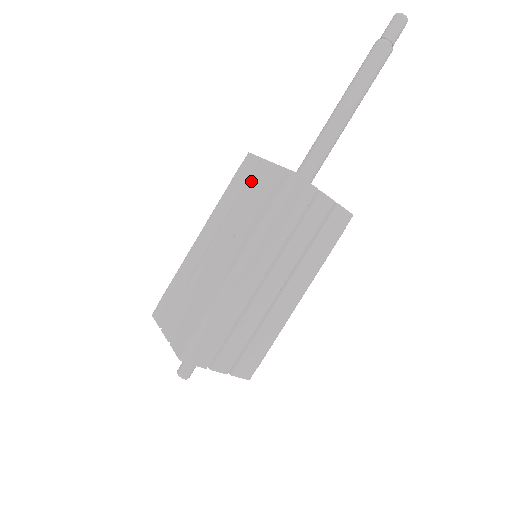
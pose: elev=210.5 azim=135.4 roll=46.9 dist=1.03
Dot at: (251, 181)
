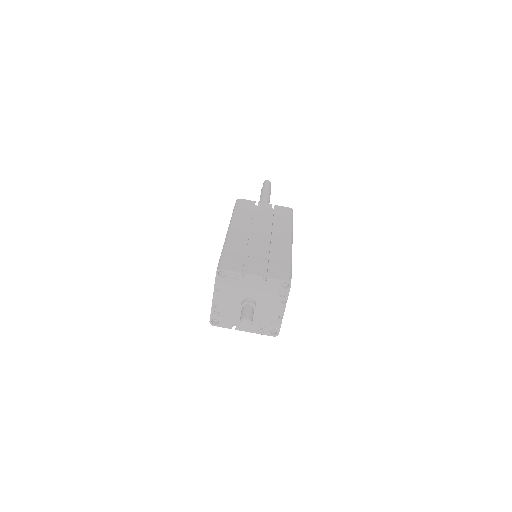
Dot at: occluded
